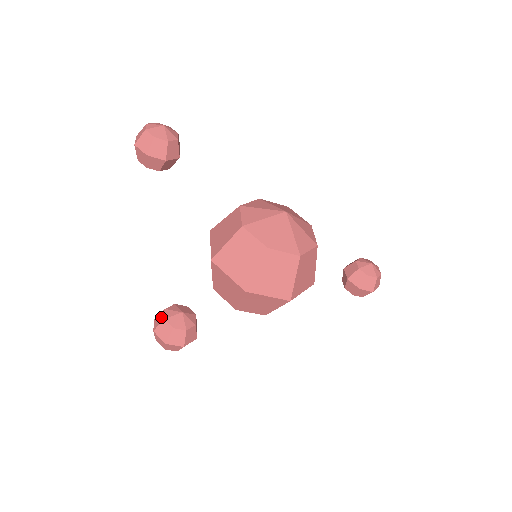
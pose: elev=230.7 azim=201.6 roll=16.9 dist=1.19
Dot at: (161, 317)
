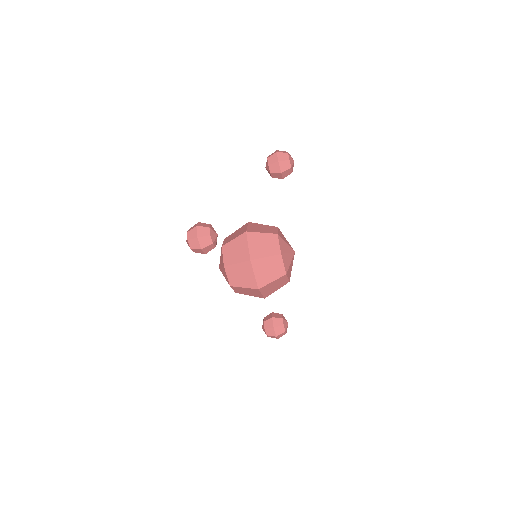
Dot at: (206, 225)
